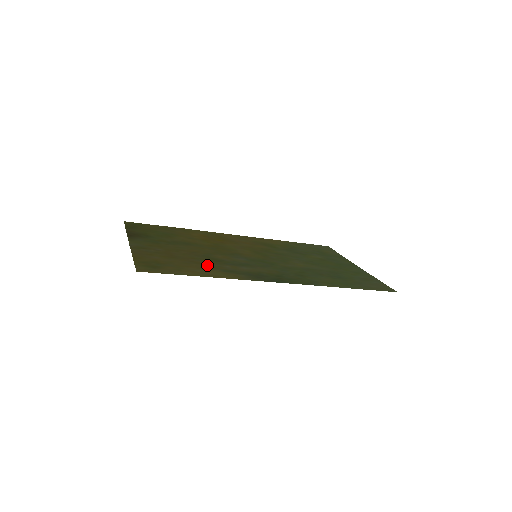
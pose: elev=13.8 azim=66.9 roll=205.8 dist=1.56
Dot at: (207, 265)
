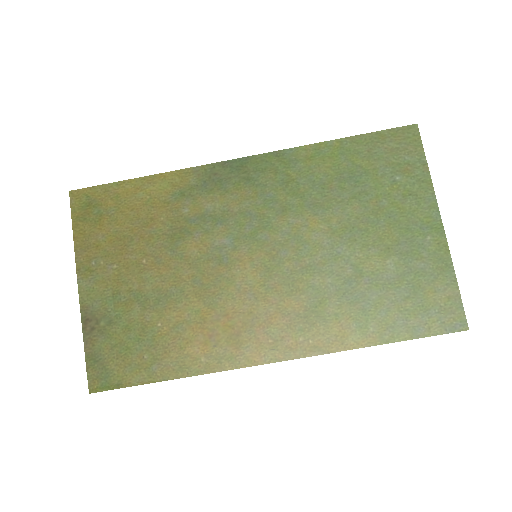
Dot at: (159, 214)
